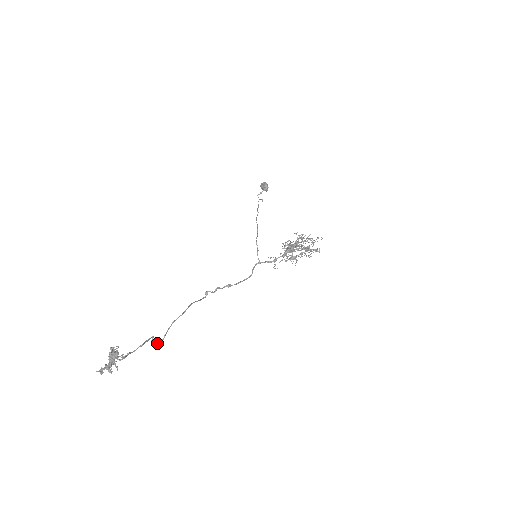
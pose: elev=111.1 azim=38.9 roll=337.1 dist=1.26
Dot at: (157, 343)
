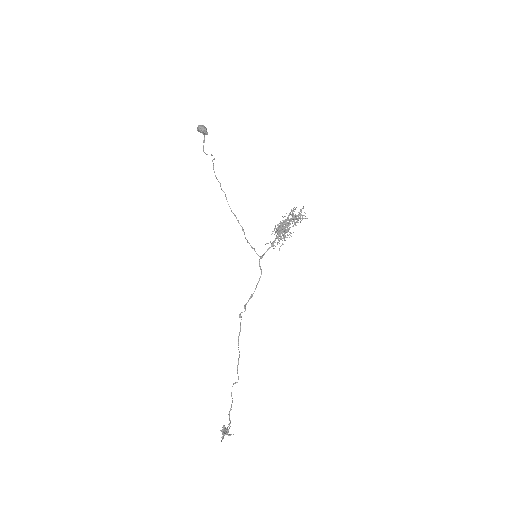
Dot at: occluded
